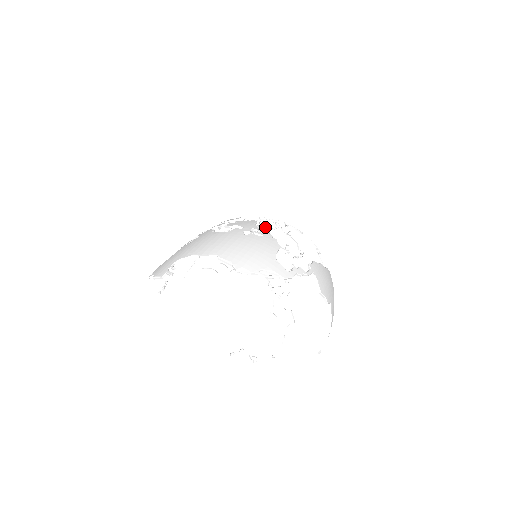
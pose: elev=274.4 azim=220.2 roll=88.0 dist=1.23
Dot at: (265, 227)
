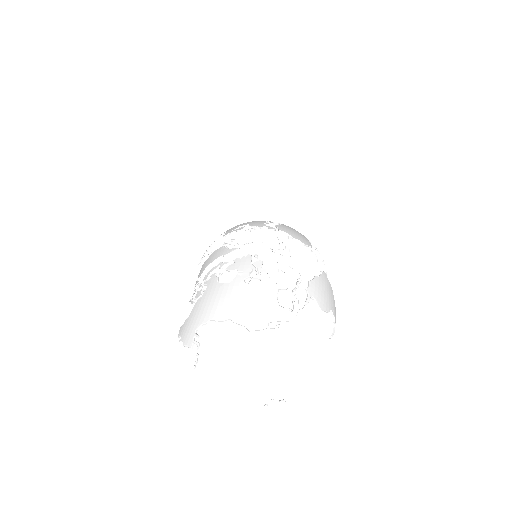
Dot at: (261, 264)
